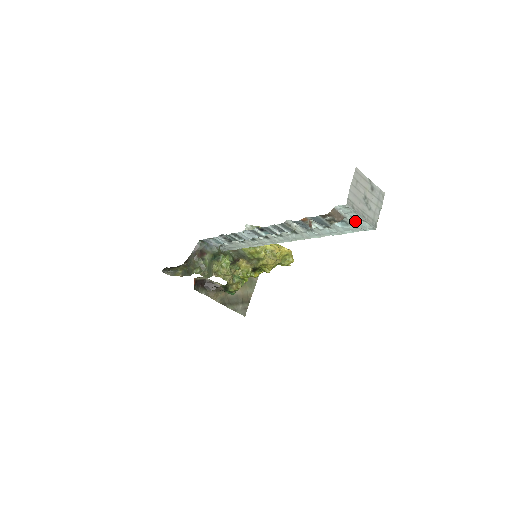
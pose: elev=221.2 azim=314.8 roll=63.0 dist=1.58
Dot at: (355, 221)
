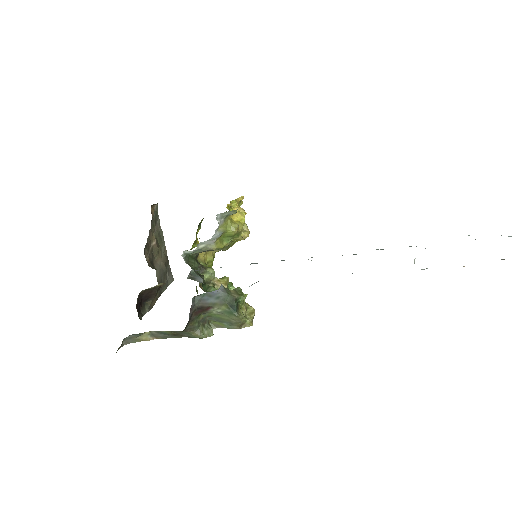
Dot at: occluded
